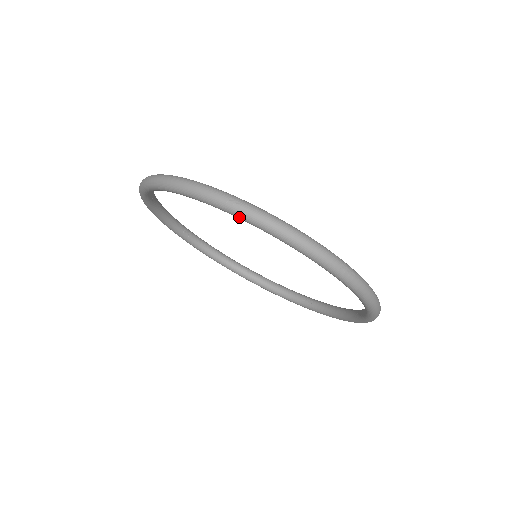
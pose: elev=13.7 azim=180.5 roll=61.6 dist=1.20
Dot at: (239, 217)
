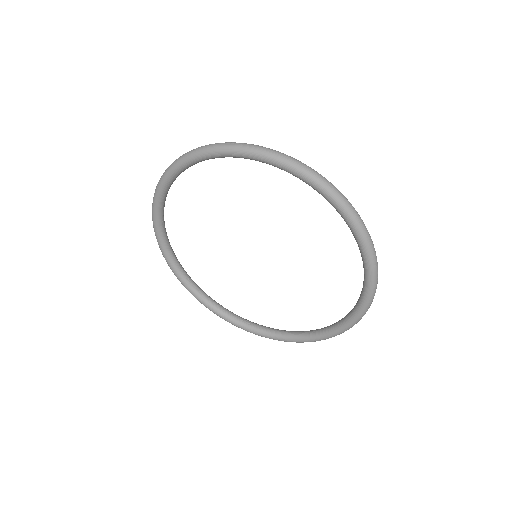
Dot at: (334, 200)
